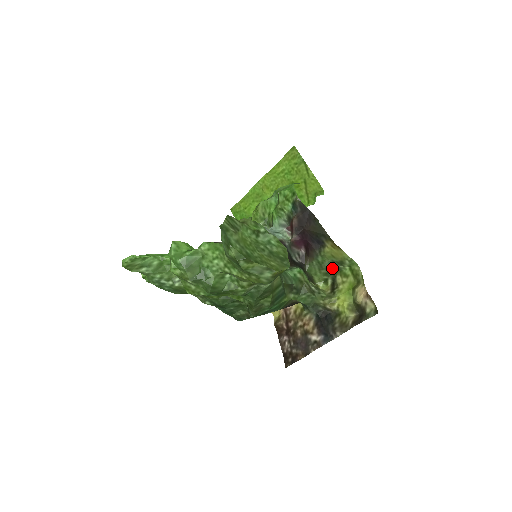
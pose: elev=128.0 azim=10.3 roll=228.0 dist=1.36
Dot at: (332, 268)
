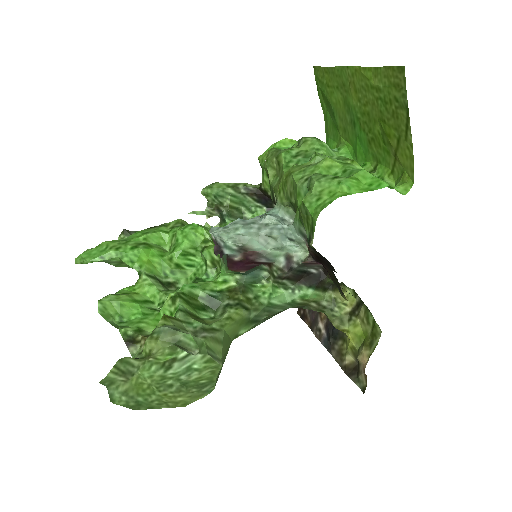
Dot at: occluded
